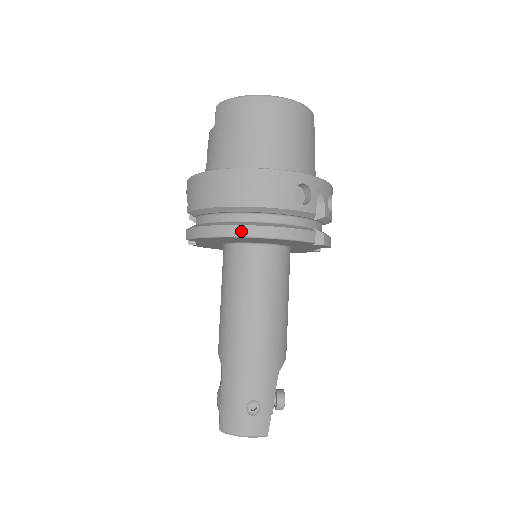
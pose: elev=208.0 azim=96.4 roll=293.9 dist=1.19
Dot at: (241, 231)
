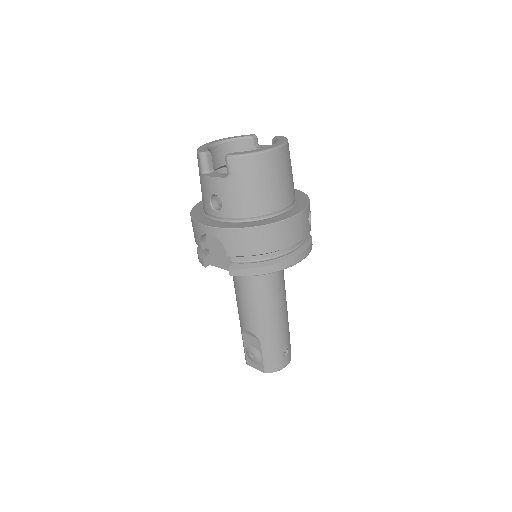
Dot at: (289, 264)
